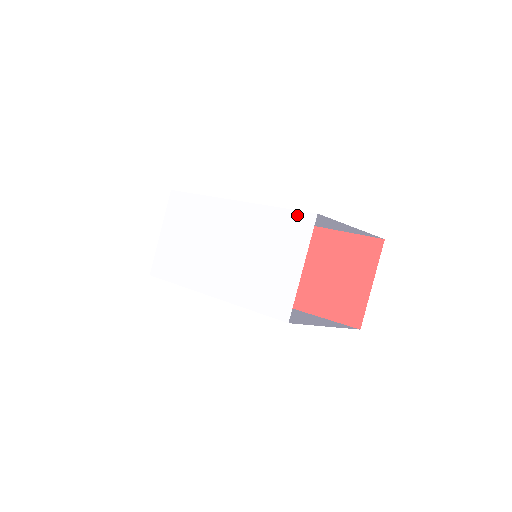
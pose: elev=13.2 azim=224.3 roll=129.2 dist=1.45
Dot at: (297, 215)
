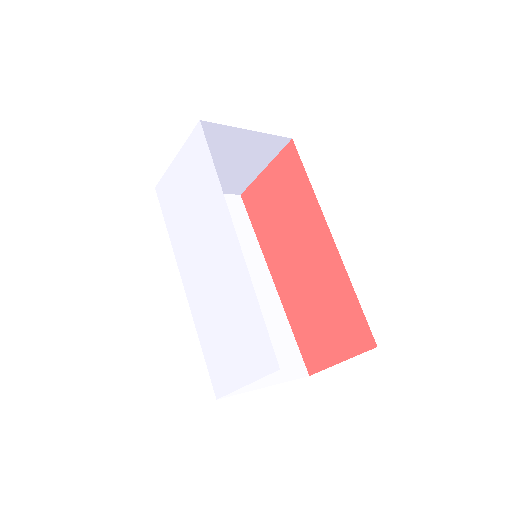
Dot at: (267, 343)
